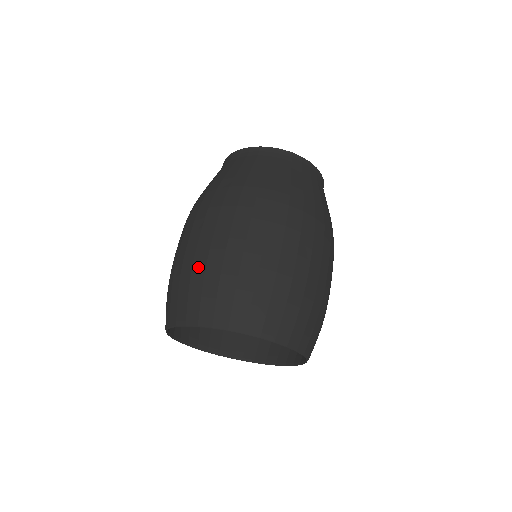
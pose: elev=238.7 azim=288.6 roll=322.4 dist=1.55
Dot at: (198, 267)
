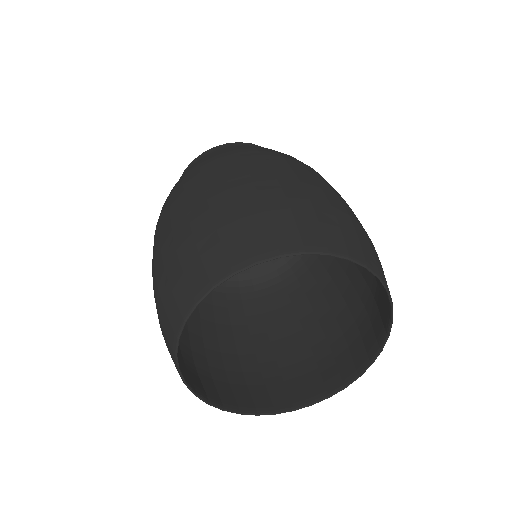
Dot at: (159, 274)
